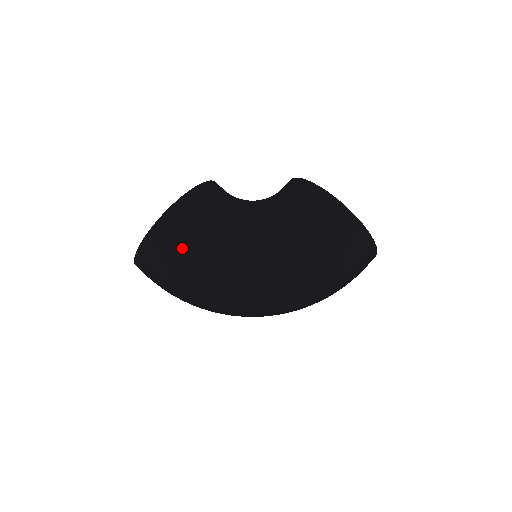
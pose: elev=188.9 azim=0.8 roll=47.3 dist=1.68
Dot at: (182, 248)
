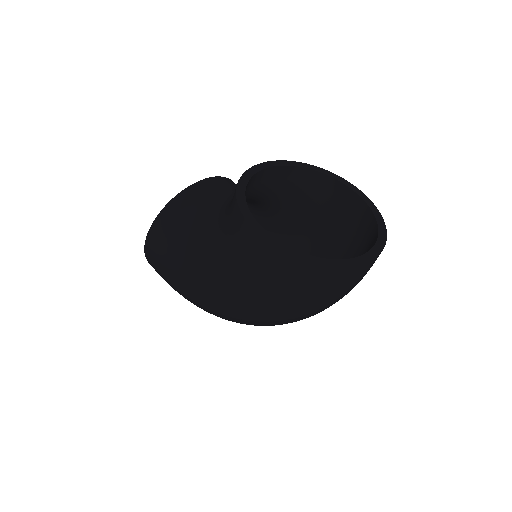
Dot at: (166, 278)
